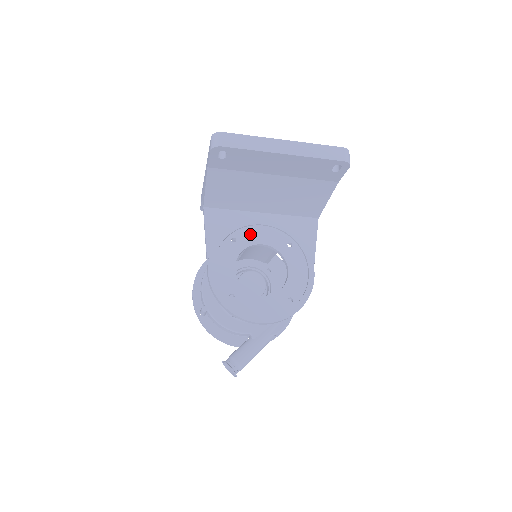
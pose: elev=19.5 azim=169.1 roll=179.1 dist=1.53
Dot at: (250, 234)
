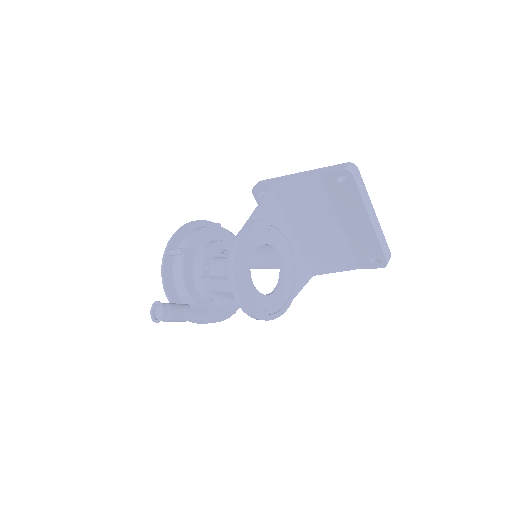
Dot at: (279, 239)
